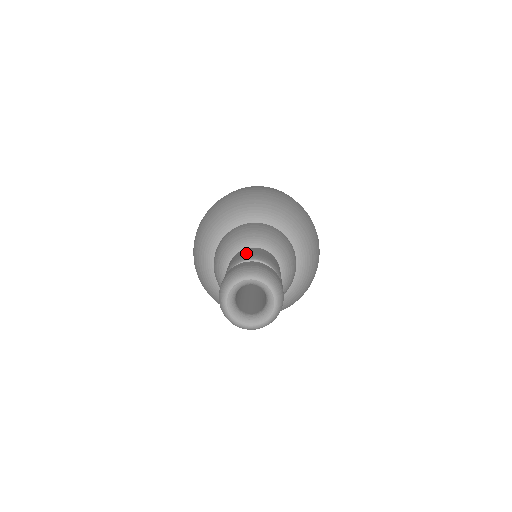
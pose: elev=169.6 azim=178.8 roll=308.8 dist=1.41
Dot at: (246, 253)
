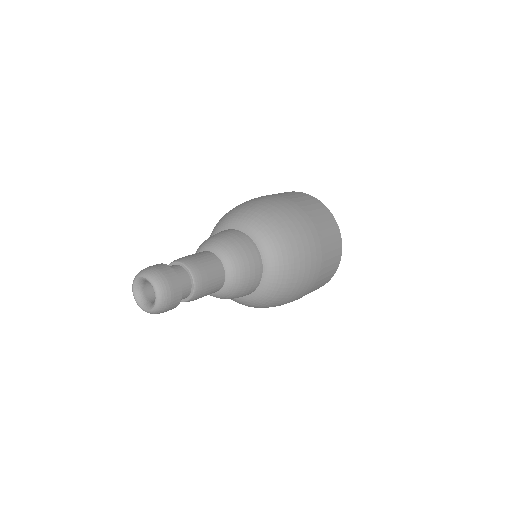
Dot at: (203, 265)
